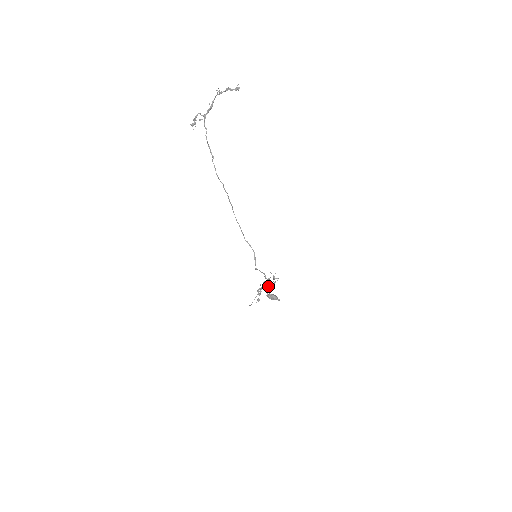
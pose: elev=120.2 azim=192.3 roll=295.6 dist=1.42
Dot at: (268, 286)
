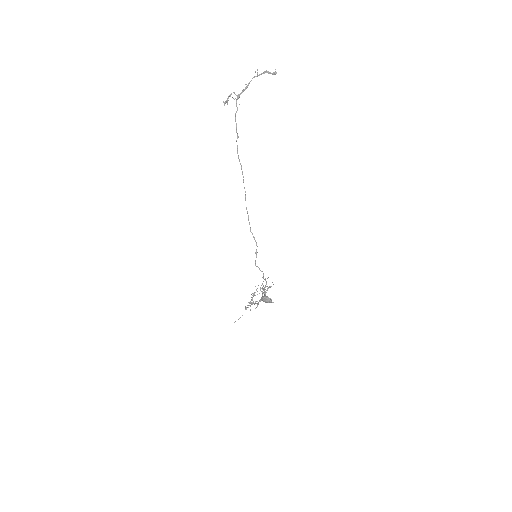
Dot at: (263, 288)
